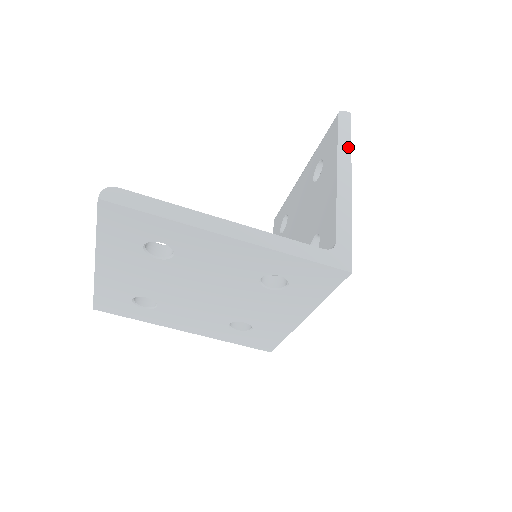
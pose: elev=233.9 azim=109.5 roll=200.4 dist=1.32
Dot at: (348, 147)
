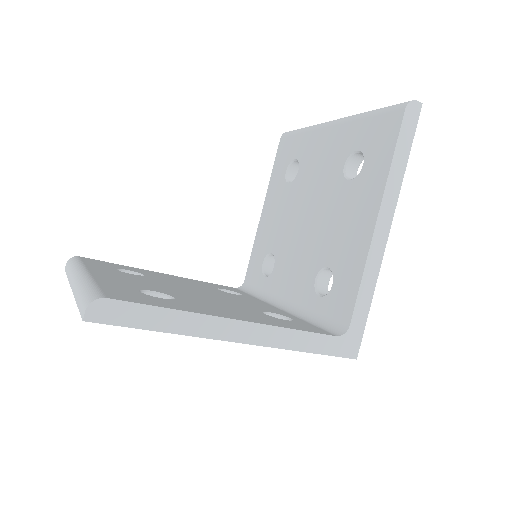
Dot at: (401, 172)
